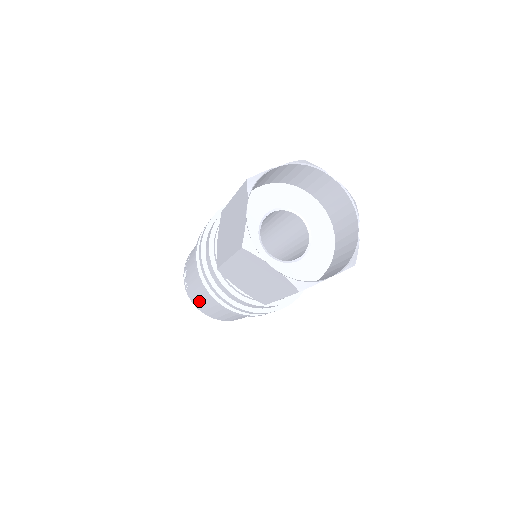
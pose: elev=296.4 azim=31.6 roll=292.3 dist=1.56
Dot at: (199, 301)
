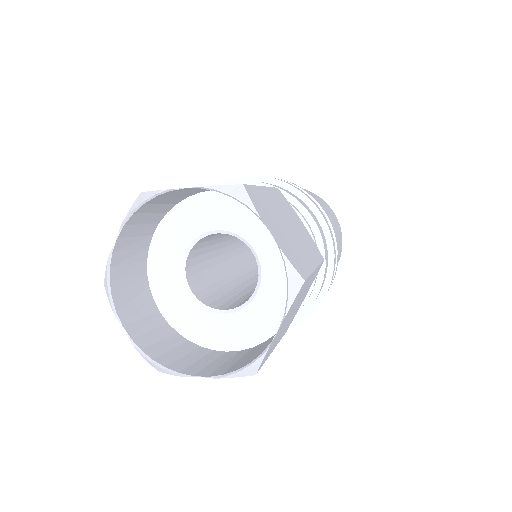
Dot at: occluded
